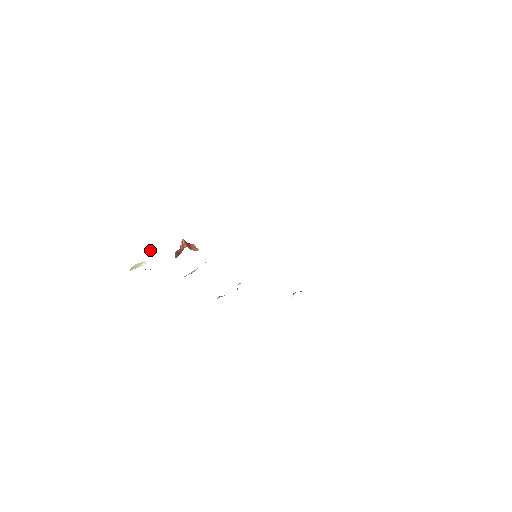
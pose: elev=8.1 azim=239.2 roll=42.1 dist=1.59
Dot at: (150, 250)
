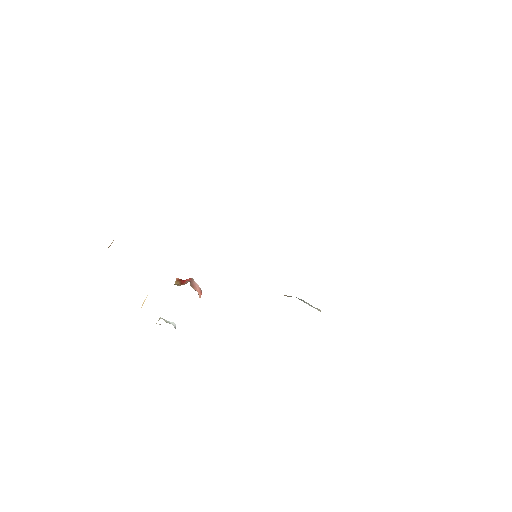
Dot at: occluded
